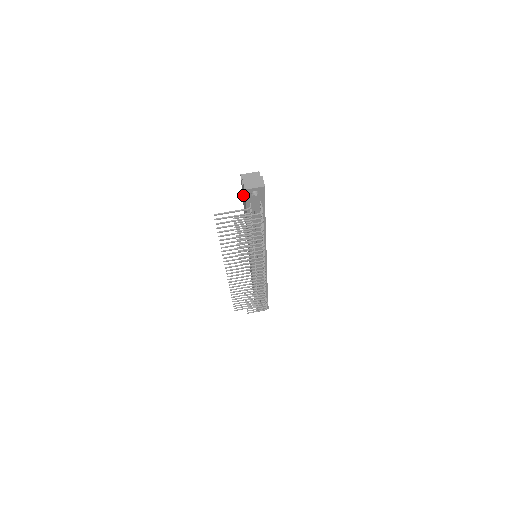
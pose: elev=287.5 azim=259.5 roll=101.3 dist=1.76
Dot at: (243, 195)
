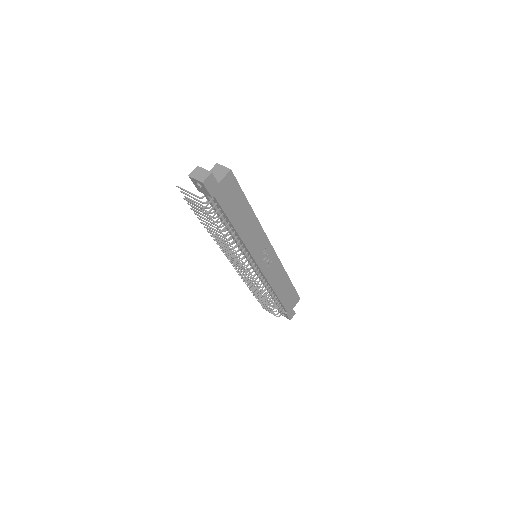
Dot at: occluded
